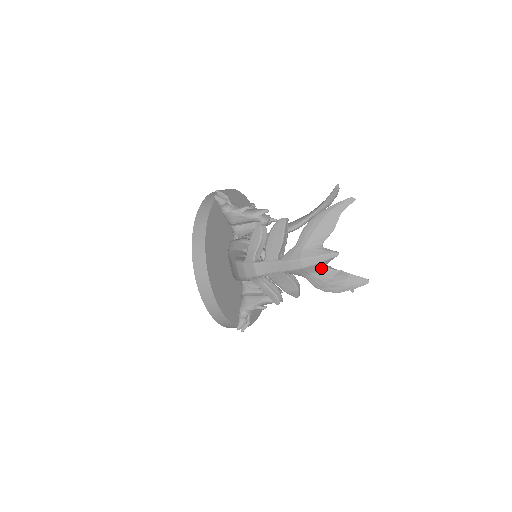
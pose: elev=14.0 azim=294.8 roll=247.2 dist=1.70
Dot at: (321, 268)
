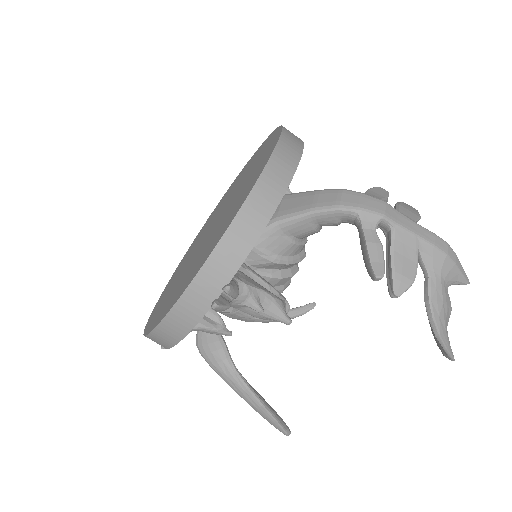
Dot at: (449, 281)
